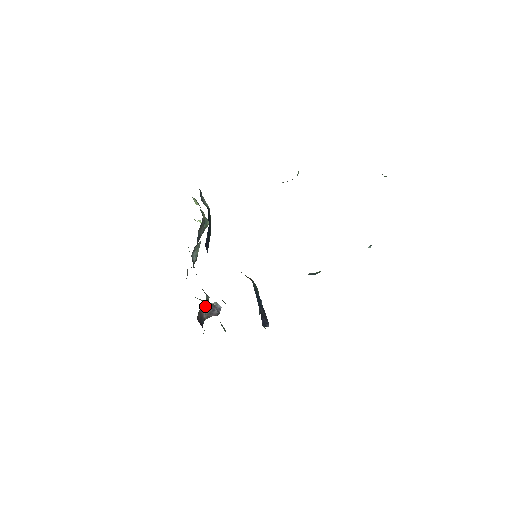
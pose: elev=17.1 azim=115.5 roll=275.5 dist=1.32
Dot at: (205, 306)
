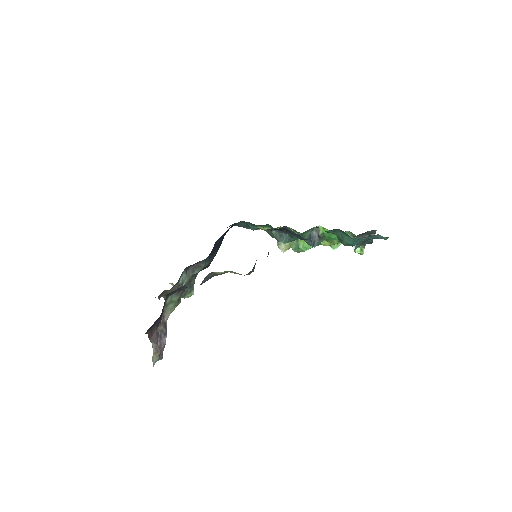
Dot at: (167, 315)
